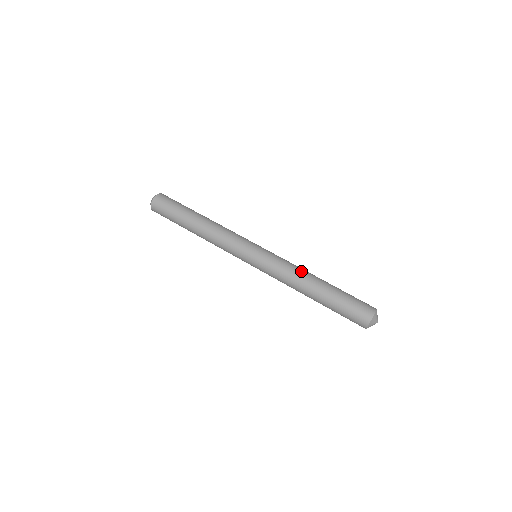
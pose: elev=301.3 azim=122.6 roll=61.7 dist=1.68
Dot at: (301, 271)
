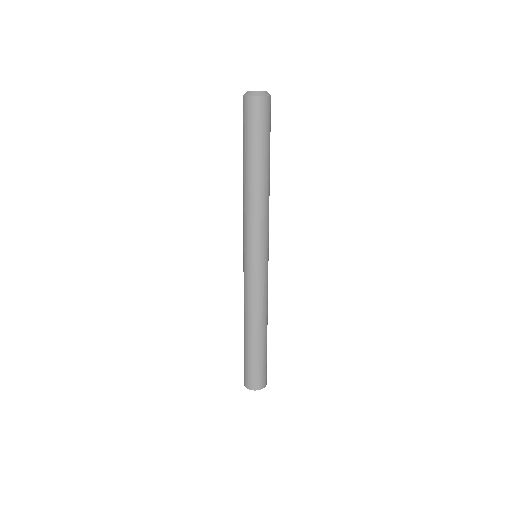
Dot at: (267, 311)
